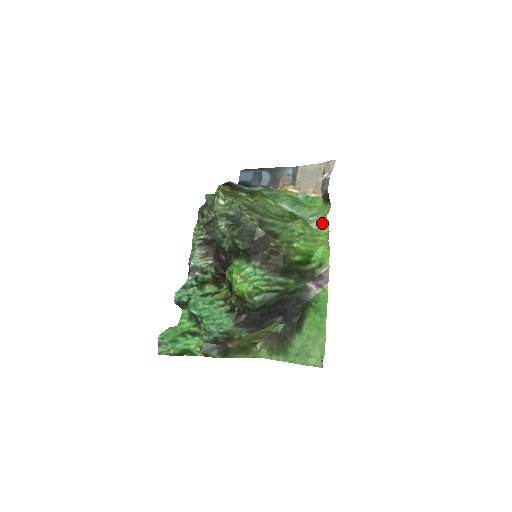
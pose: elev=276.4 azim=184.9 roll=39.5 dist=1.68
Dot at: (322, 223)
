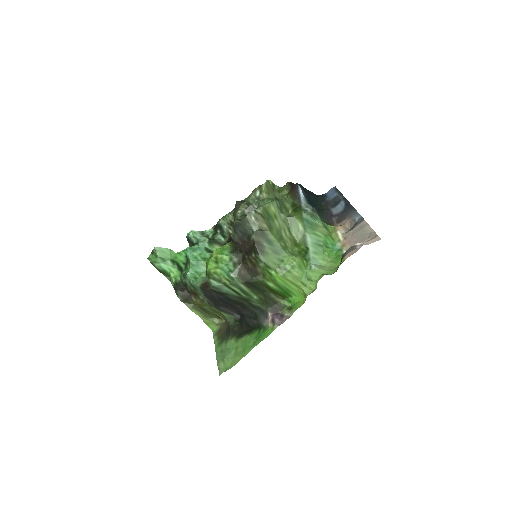
Dot at: (316, 278)
